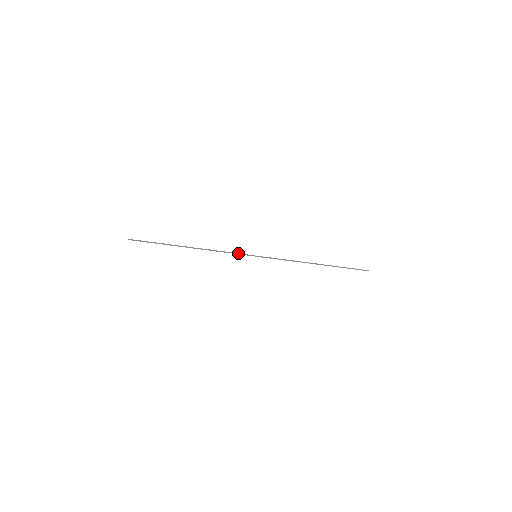
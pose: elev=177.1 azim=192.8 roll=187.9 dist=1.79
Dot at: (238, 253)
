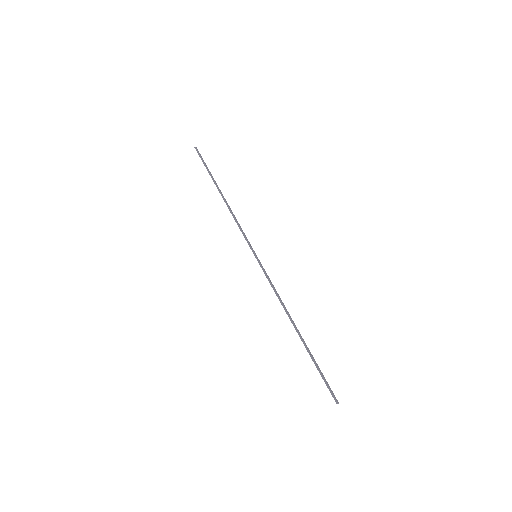
Dot at: (246, 237)
